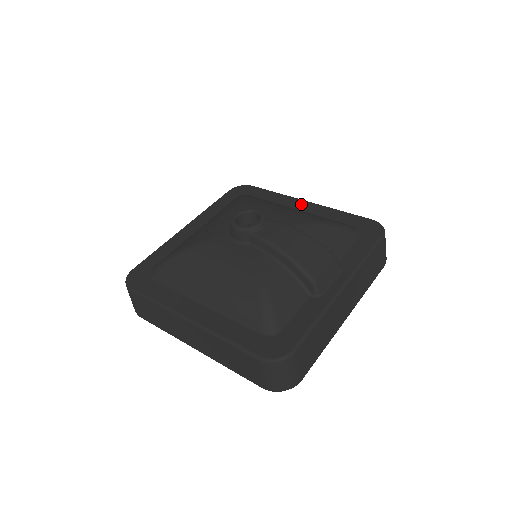
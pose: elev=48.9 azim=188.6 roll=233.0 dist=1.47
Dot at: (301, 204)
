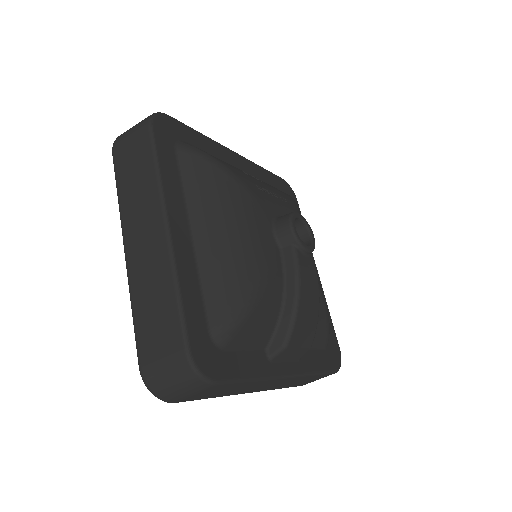
Dot at: occluded
